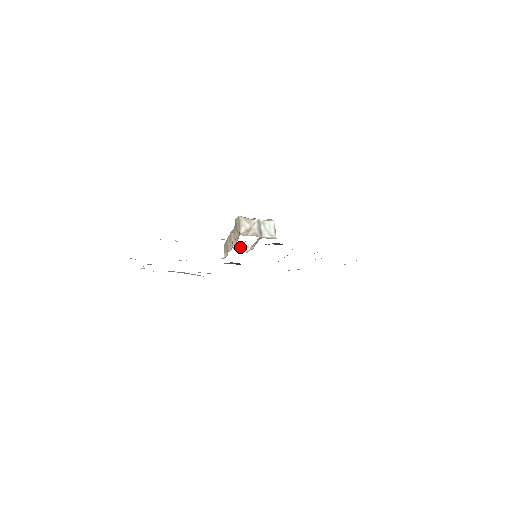
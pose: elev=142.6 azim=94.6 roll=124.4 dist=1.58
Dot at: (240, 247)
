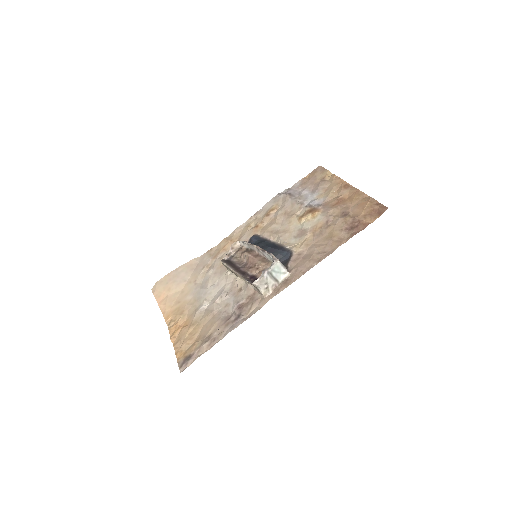
Dot at: (231, 249)
